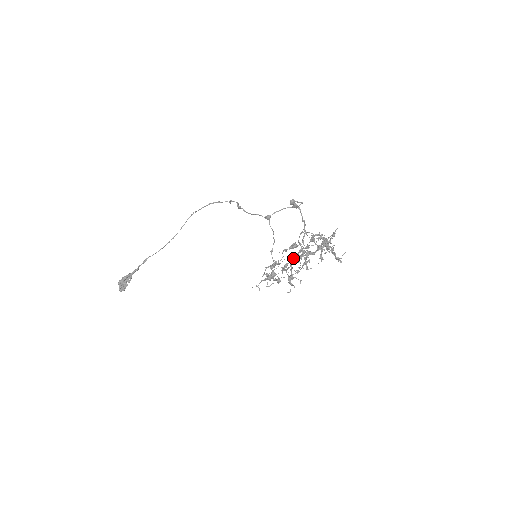
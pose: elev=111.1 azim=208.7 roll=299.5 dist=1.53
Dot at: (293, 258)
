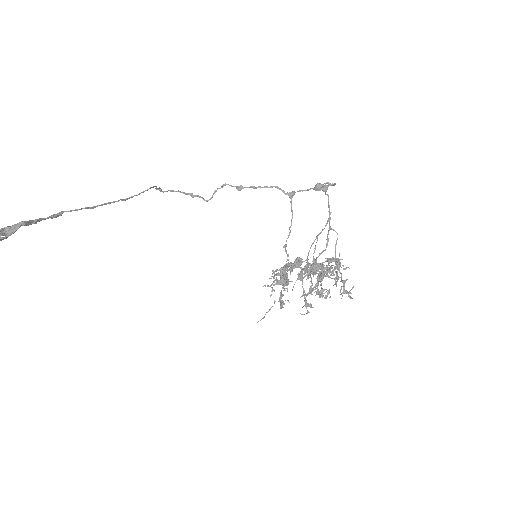
Dot at: occluded
